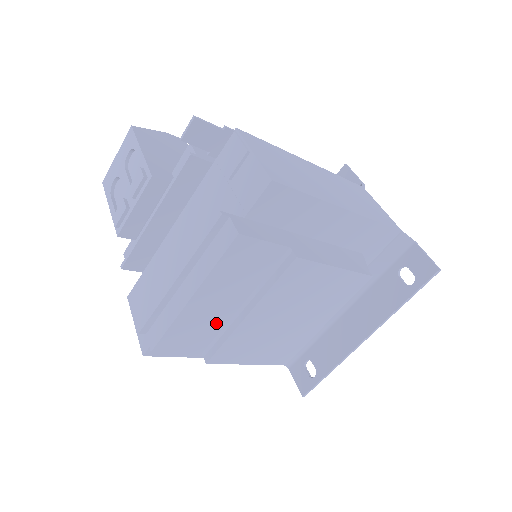
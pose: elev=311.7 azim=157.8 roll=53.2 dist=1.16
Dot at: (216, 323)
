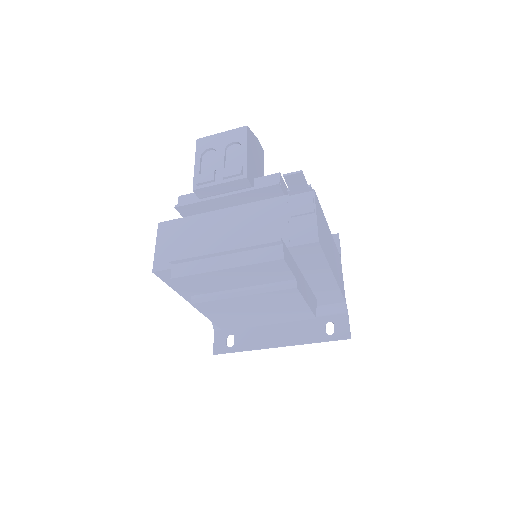
Dot at: (218, 287)
